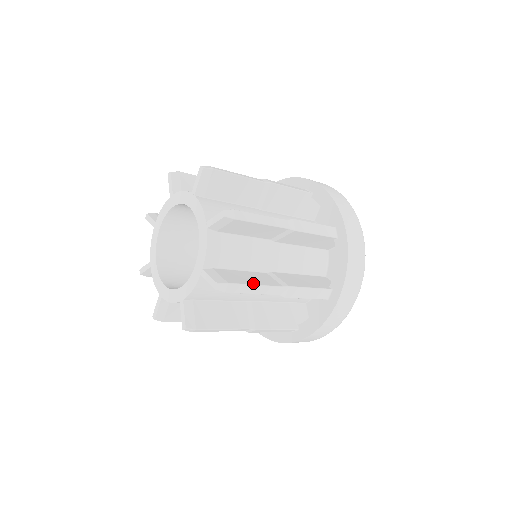
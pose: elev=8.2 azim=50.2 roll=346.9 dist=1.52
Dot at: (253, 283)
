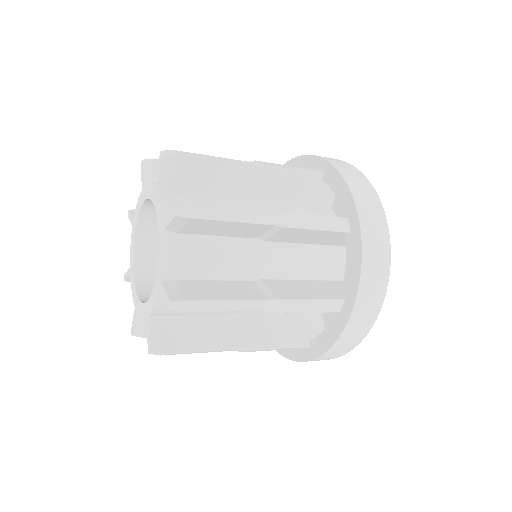
Dot at: (224, 298)
